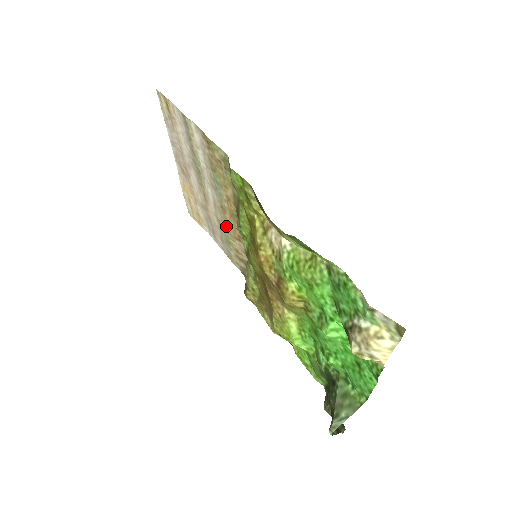
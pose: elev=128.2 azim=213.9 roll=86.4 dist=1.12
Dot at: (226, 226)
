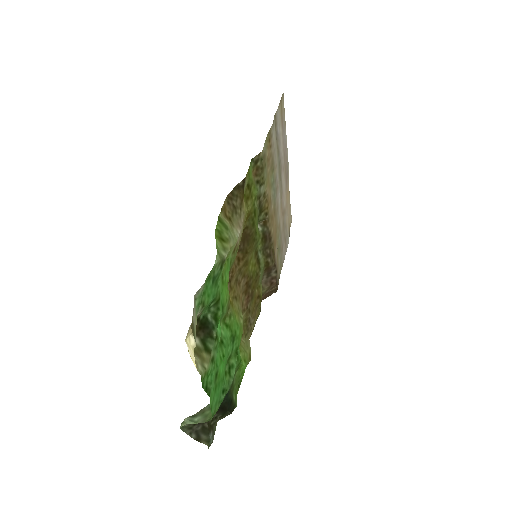
Dot at: (277, 231)
